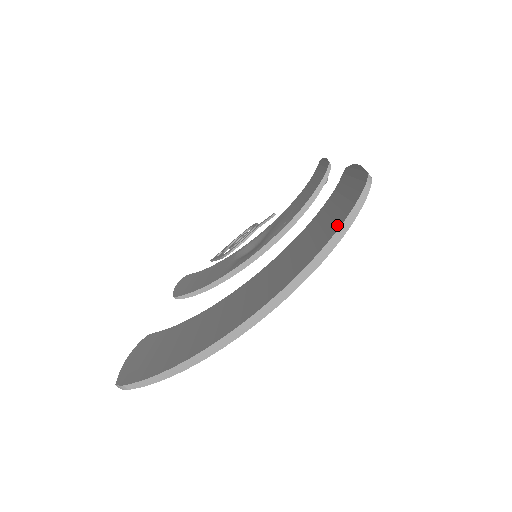
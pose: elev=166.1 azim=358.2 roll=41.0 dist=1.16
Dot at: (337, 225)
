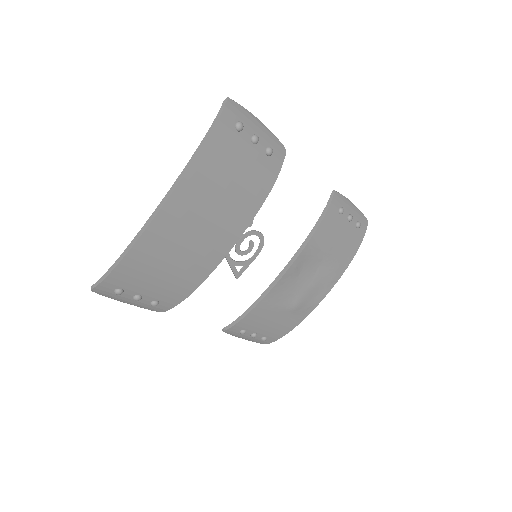
Dot at: (214, 136)
